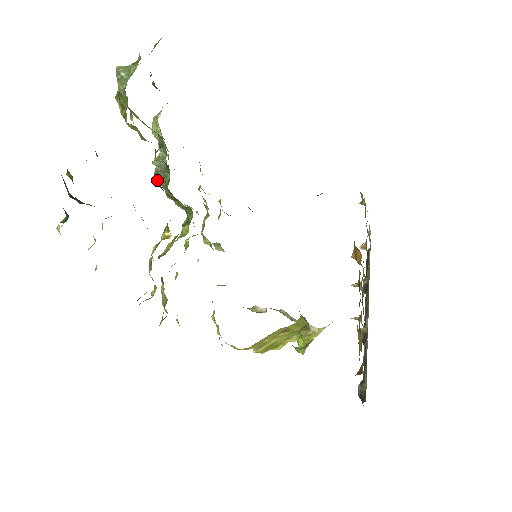
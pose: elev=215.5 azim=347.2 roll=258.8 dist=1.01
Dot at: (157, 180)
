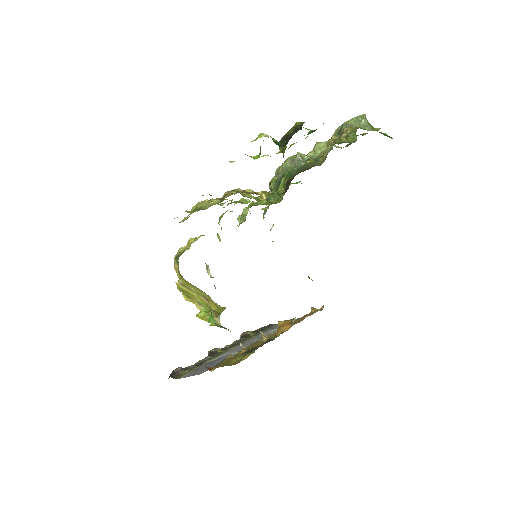
Dot at: (286, 161)
